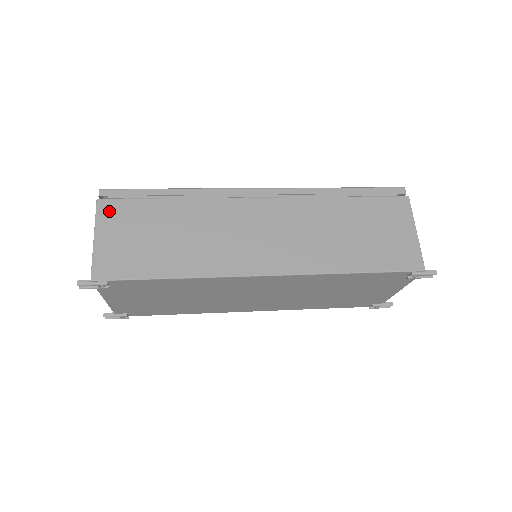
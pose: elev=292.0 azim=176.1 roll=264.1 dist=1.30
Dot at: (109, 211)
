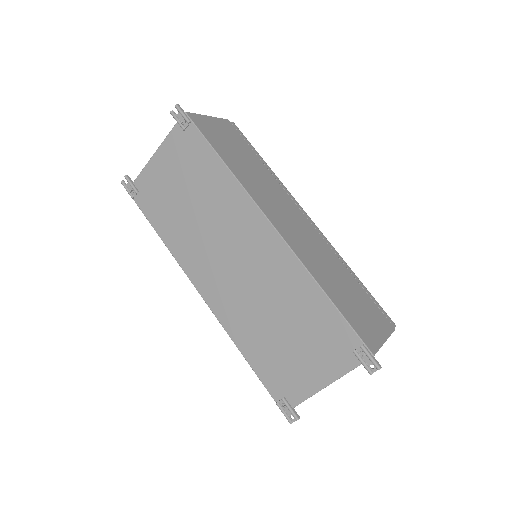
Dot at: (228, 125)
